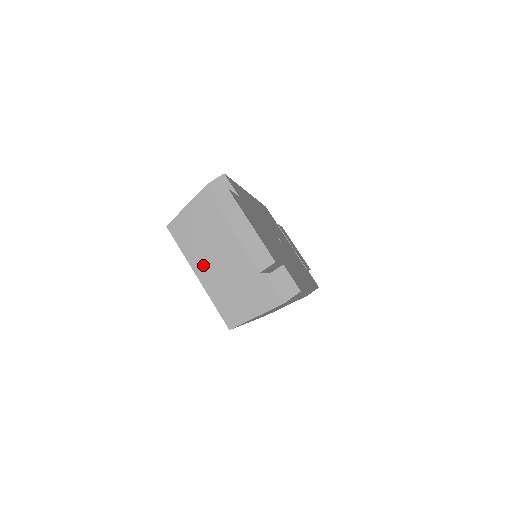
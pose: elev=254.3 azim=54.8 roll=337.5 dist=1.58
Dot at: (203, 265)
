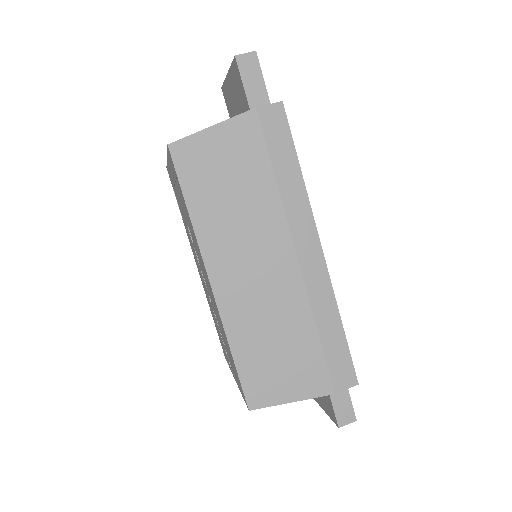
Dot at: occluded
